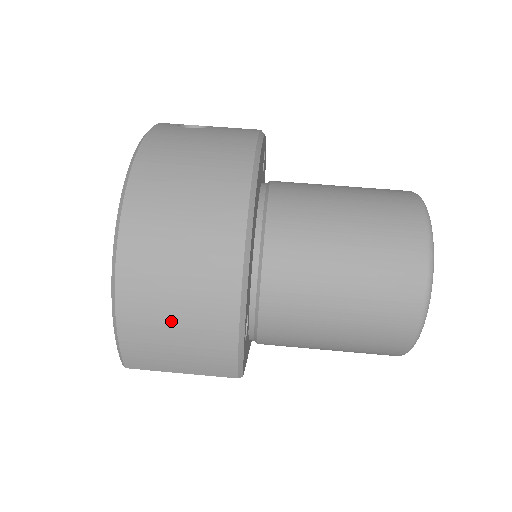
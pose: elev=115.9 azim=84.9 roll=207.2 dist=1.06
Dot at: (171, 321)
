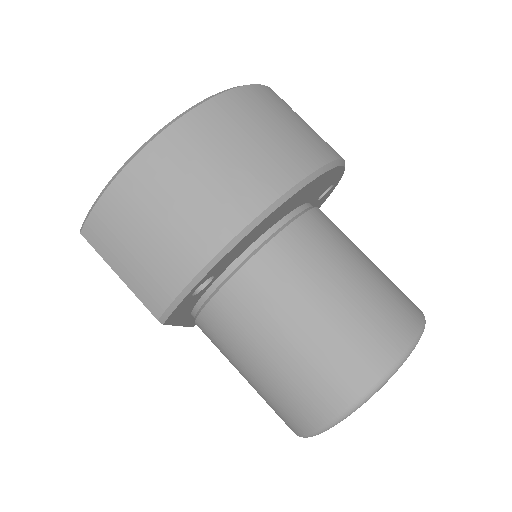
Dot at: (152, 220)
